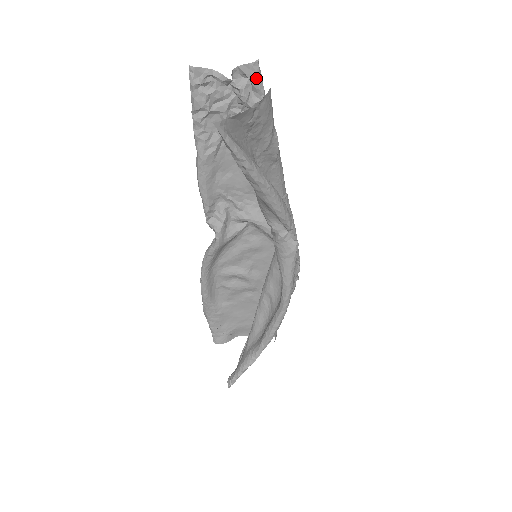
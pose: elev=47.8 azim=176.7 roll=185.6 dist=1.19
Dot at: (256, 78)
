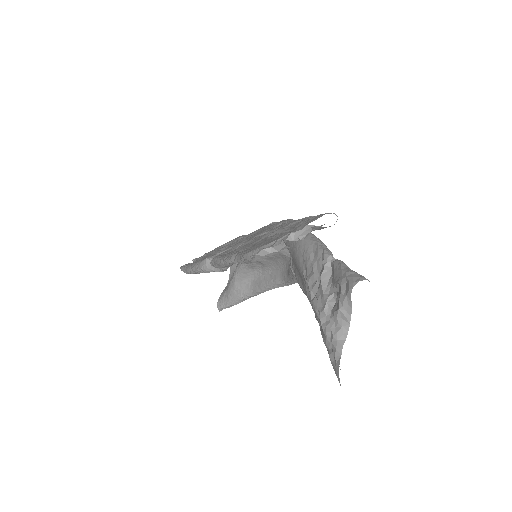
Dot at: occluded
